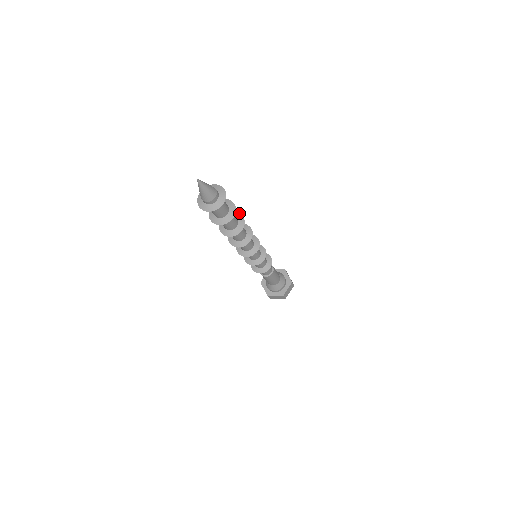
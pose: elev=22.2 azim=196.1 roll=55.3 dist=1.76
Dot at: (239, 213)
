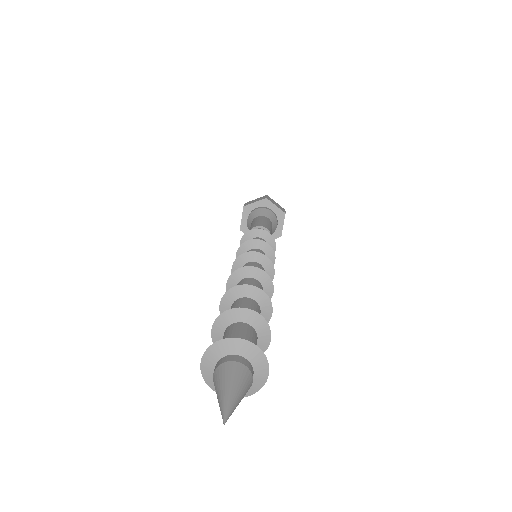
Dot at: occluded
